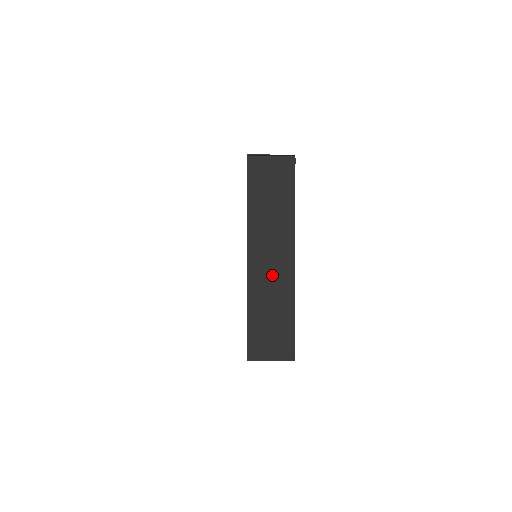
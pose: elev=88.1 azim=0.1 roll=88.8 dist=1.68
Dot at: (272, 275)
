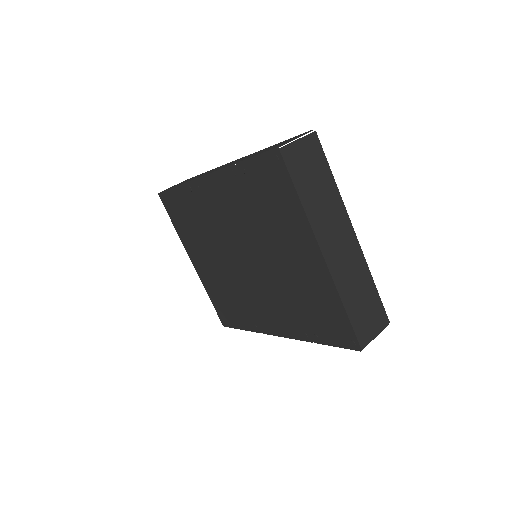
Dot at: (346, 259)
